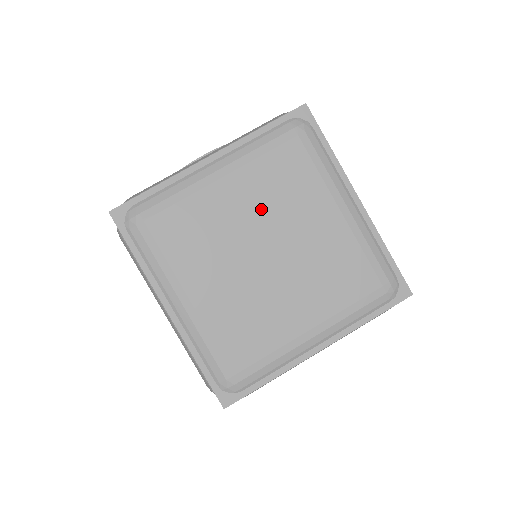
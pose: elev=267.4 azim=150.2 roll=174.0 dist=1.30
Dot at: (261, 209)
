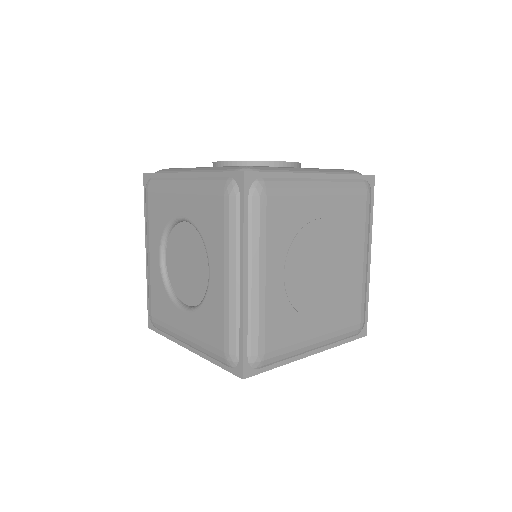
Dot at: (331, 233)
